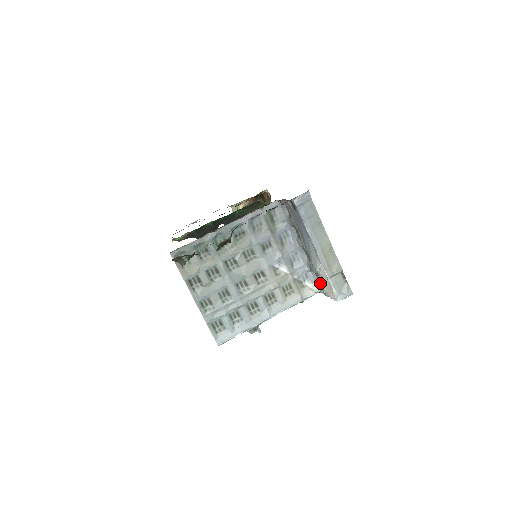
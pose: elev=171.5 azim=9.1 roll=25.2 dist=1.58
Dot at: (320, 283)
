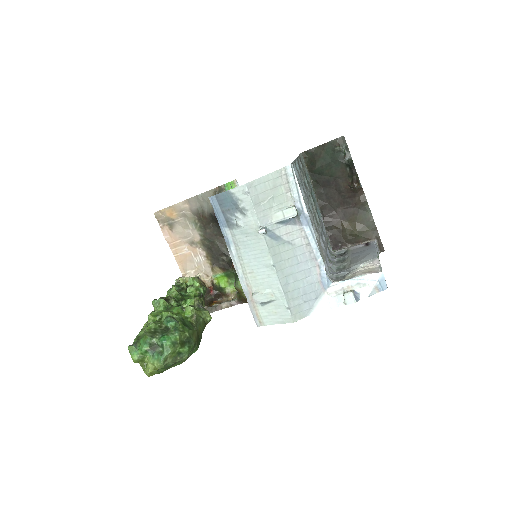
Dot at: (342, 279)
